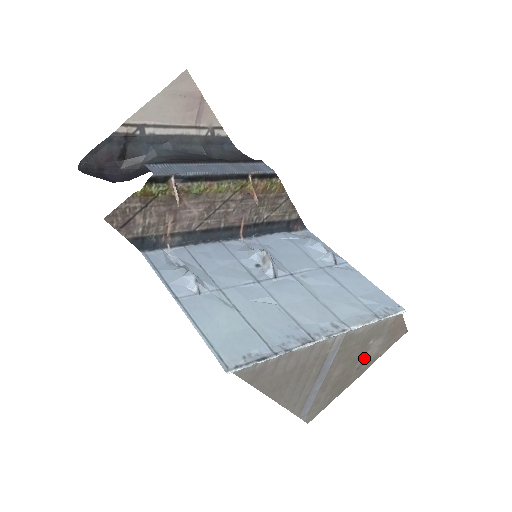
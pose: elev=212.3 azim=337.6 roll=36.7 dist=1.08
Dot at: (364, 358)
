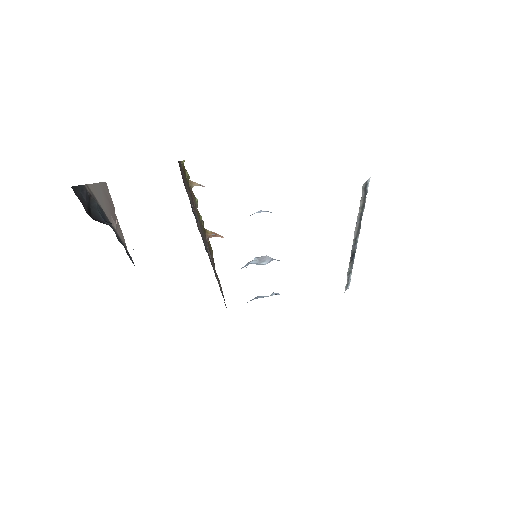
Dot at: occluded
